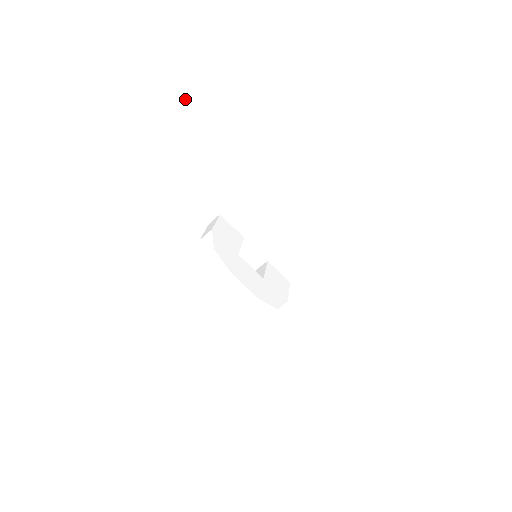
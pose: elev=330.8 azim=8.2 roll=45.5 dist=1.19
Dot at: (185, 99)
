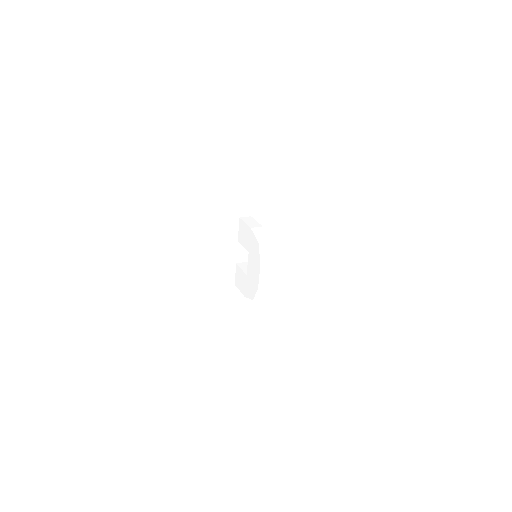
Dot at: (297, 143)
